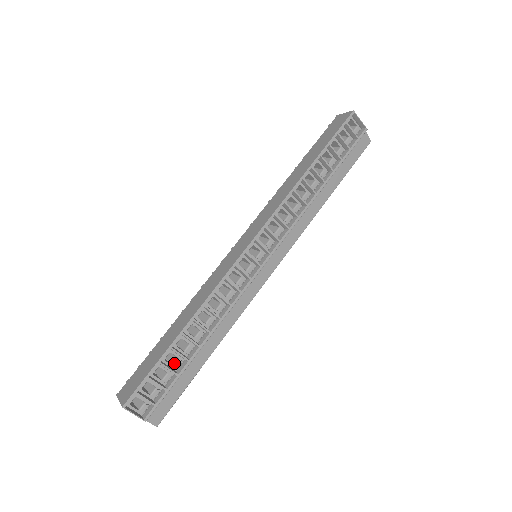
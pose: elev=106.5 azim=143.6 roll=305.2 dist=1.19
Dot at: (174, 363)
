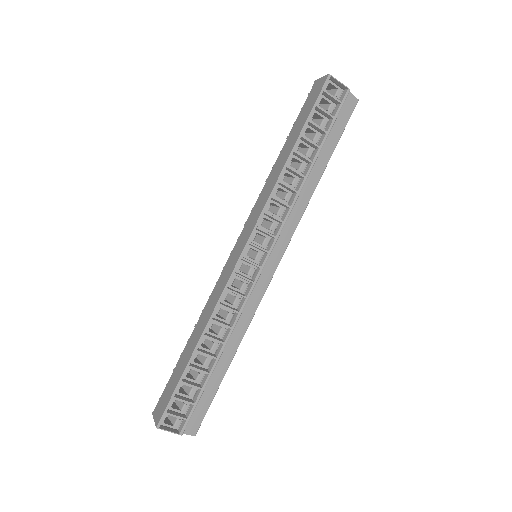
Dot at: (196, 378)
